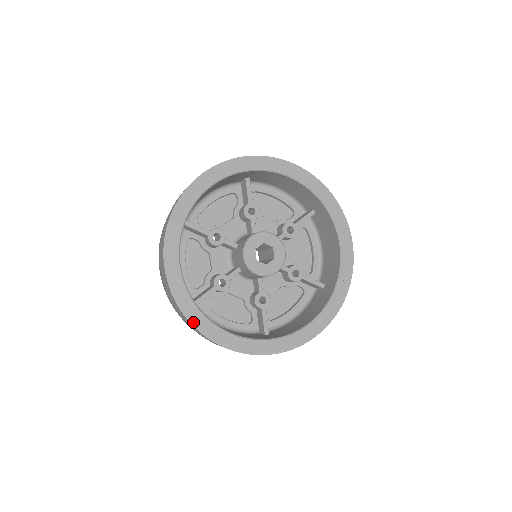
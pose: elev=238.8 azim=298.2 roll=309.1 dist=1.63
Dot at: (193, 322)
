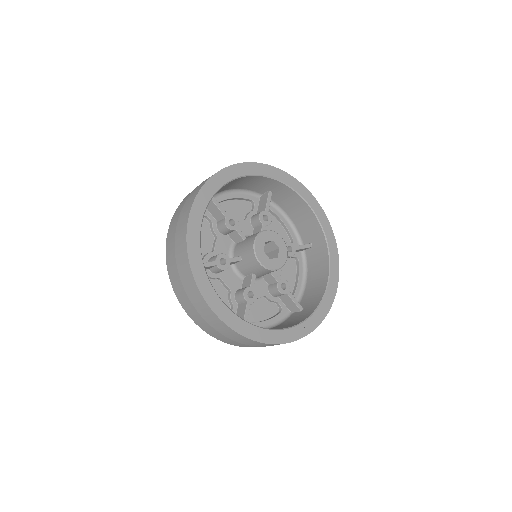
Dot at: (195, 274)
